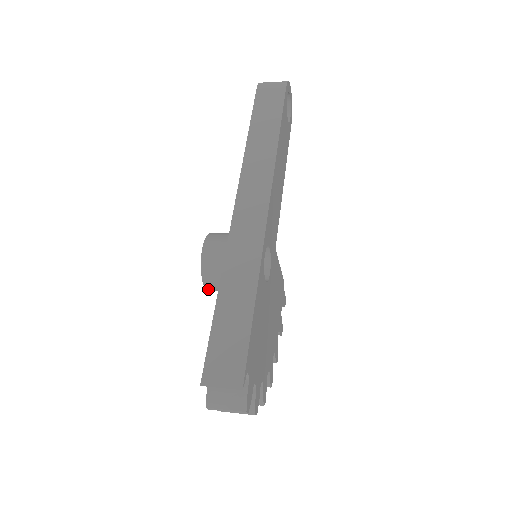
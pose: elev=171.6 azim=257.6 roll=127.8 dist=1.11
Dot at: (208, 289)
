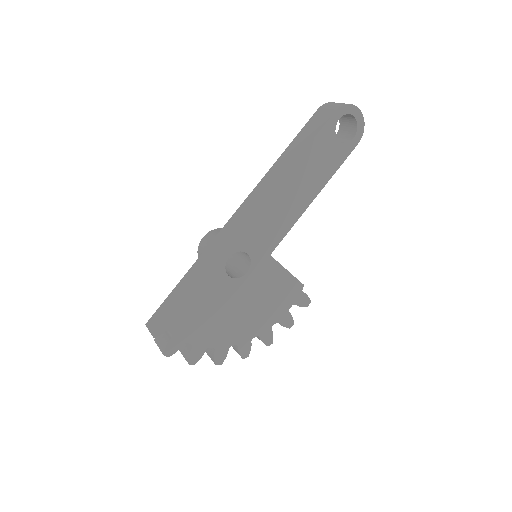
Dot at: occluded
